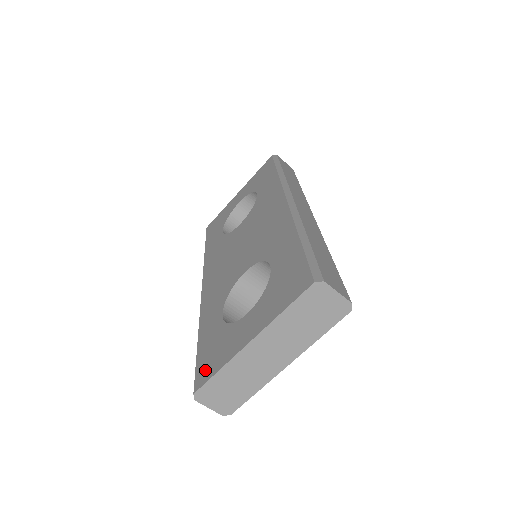
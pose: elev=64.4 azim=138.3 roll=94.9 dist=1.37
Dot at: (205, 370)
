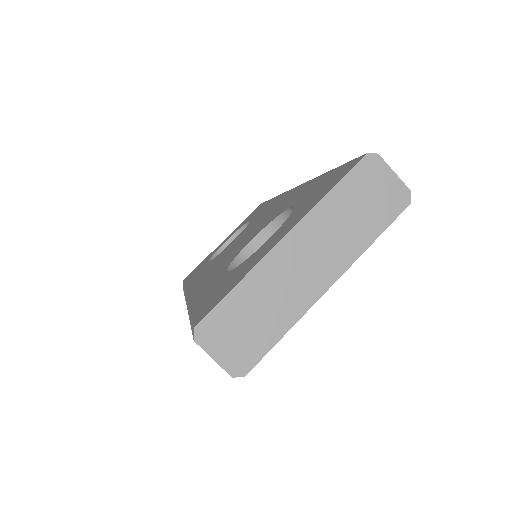
Dot at: (210, 304)
